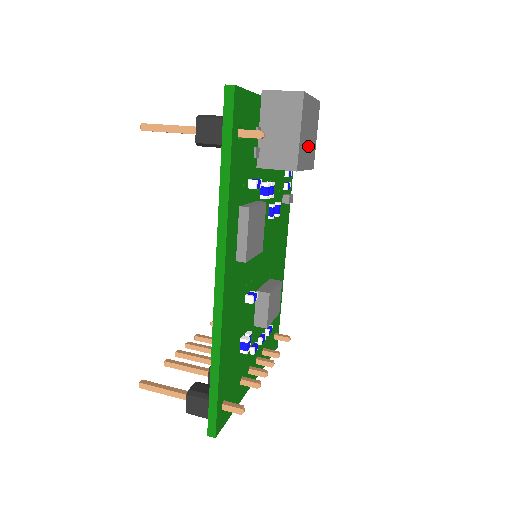
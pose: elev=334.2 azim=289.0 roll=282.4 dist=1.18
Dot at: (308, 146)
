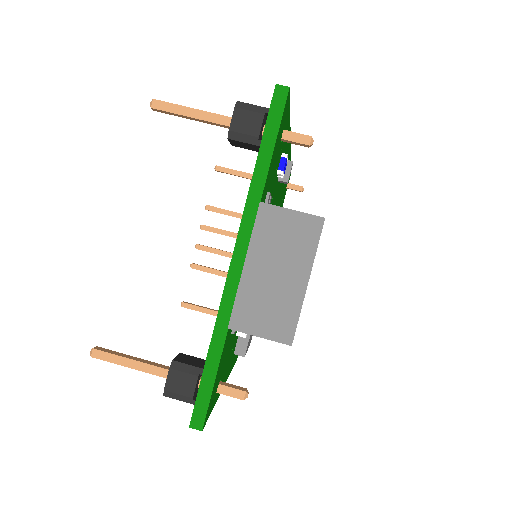
Dot at: occluded
